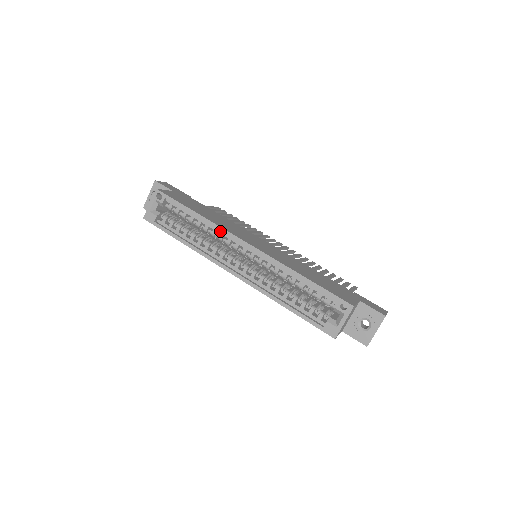
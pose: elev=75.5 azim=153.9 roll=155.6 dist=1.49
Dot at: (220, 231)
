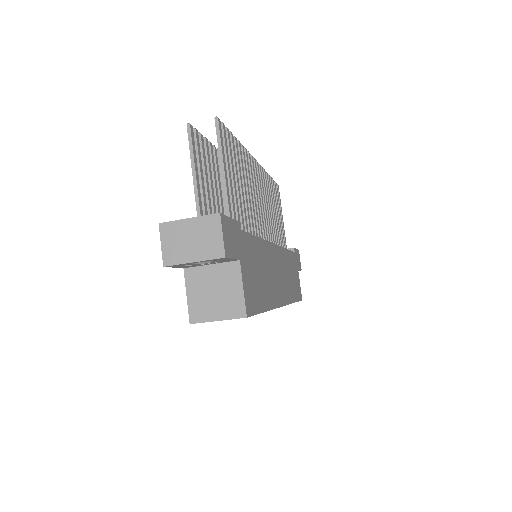
Dot at: occluded
